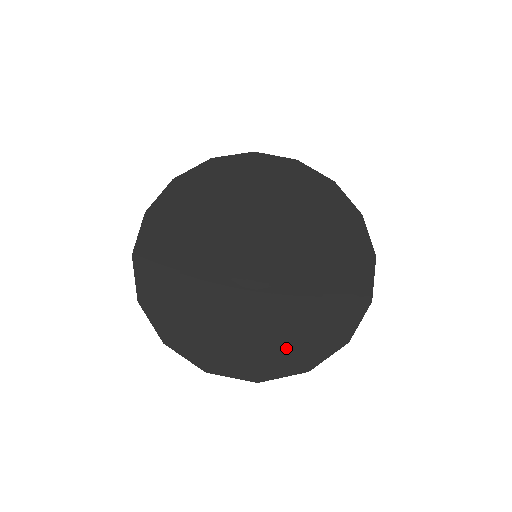
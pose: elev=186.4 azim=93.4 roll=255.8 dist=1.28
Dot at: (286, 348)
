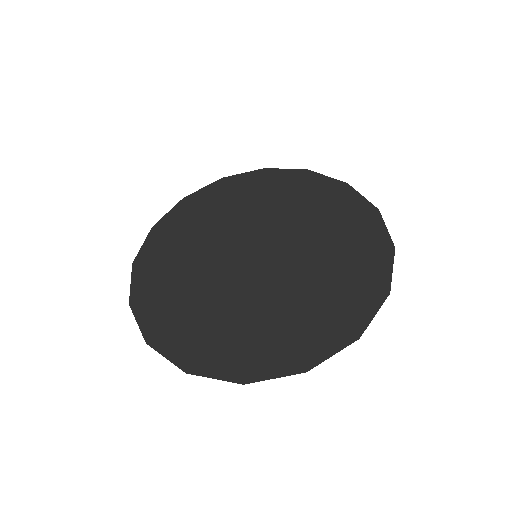
Dot at: (281, 346)
